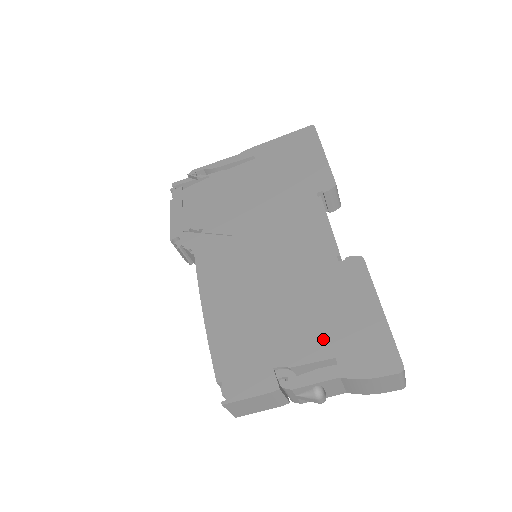
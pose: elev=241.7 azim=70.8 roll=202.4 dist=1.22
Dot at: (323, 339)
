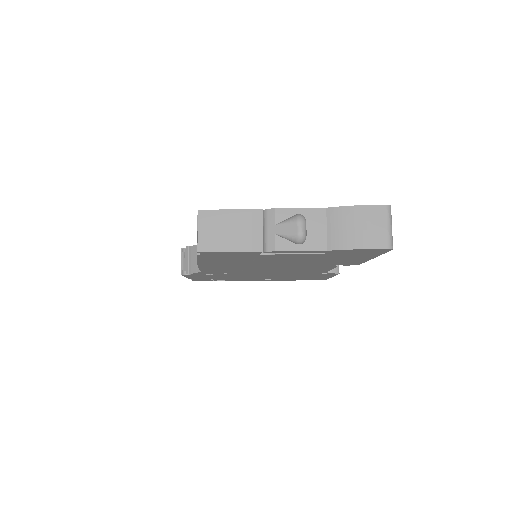
Dot at: occluded
